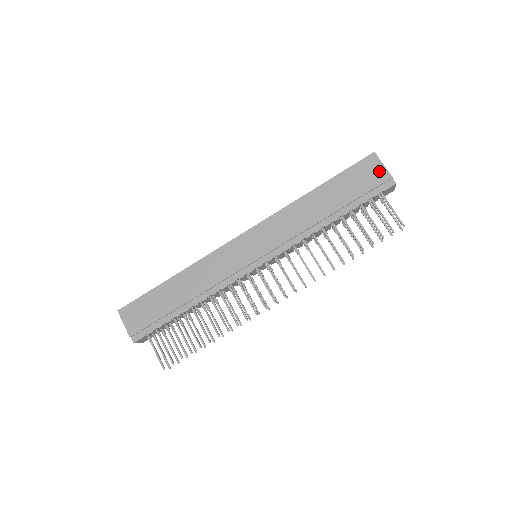
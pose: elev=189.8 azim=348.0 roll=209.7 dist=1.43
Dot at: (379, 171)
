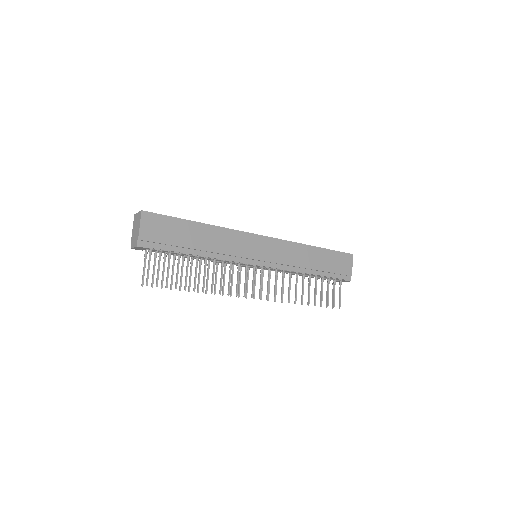
Dot at: (349, 267)
